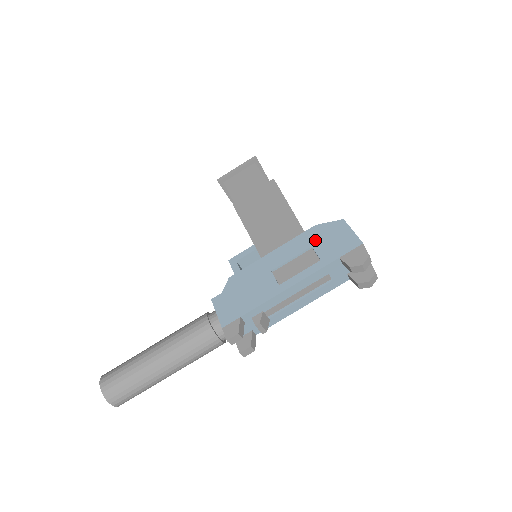
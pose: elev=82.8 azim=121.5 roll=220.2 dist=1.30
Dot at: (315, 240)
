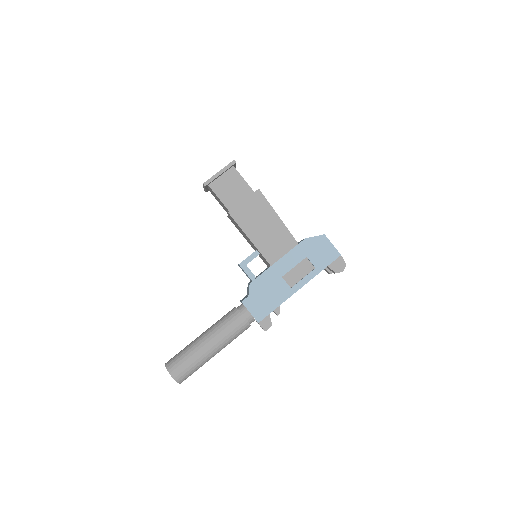
Dot at: (308, 252)
